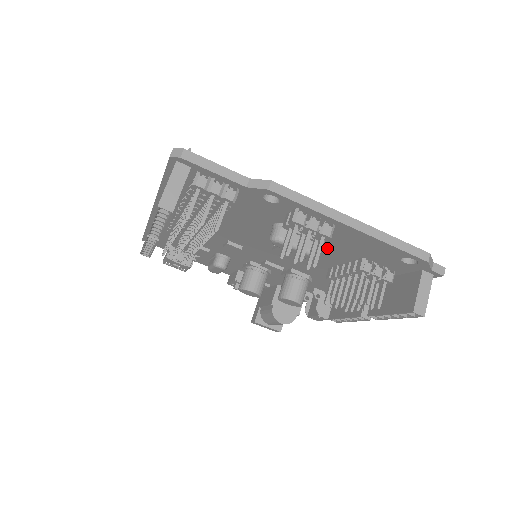
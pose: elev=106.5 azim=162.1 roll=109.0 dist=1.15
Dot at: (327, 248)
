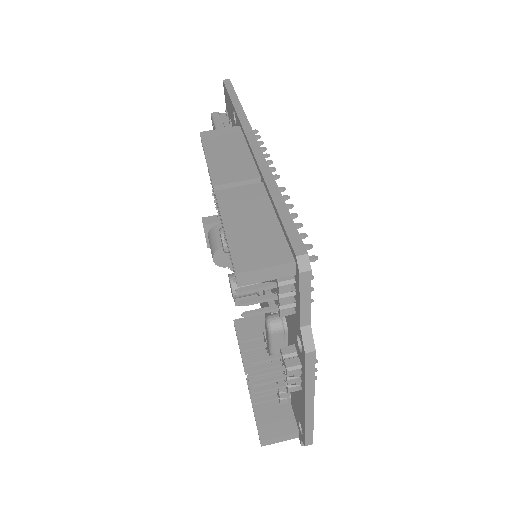
Dot at: occluded
